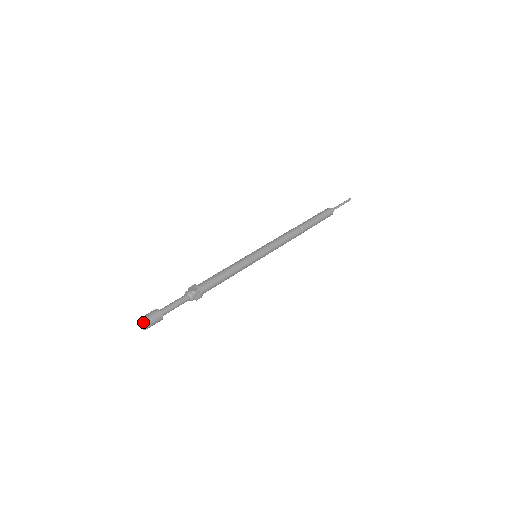
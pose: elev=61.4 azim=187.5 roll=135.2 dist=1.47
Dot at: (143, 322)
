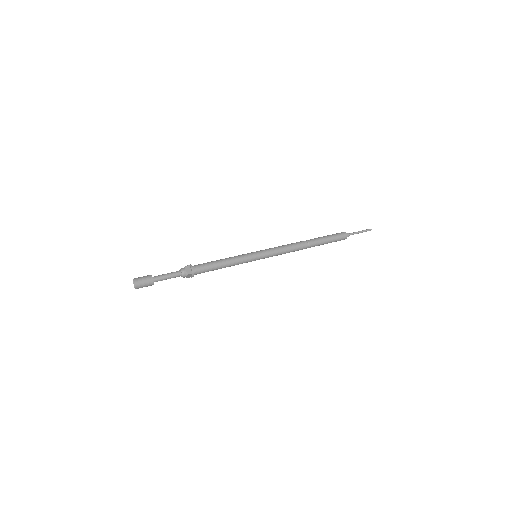
Dot at: (134, 279)
